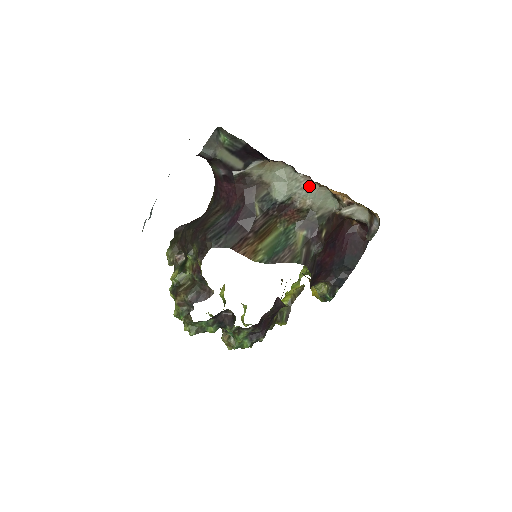
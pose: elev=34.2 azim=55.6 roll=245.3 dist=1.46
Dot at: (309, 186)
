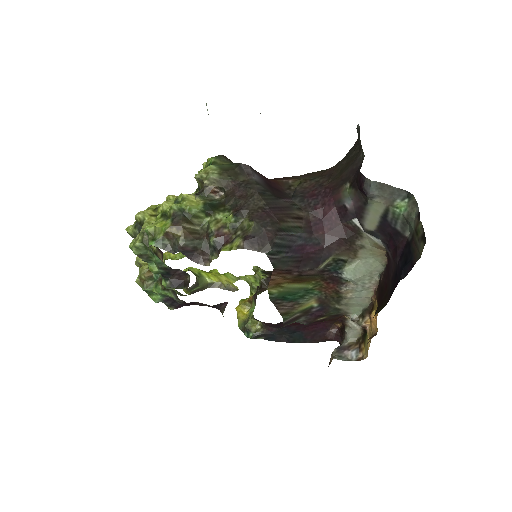
Dot at: (368, 290)
